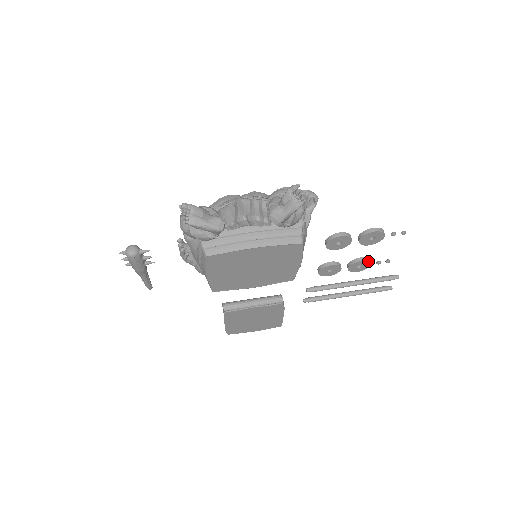
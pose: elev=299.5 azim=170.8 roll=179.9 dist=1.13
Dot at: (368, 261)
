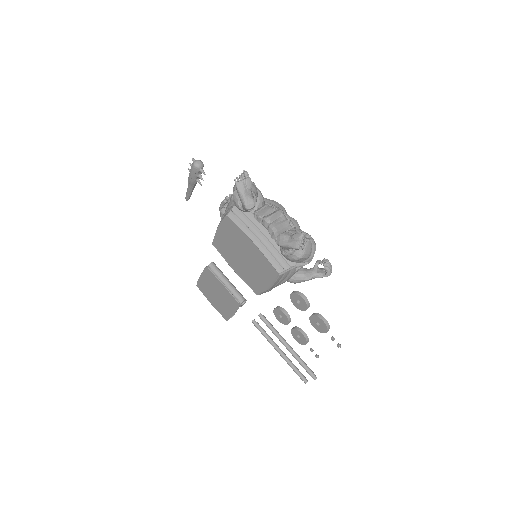
Dot at: (306, 339)
